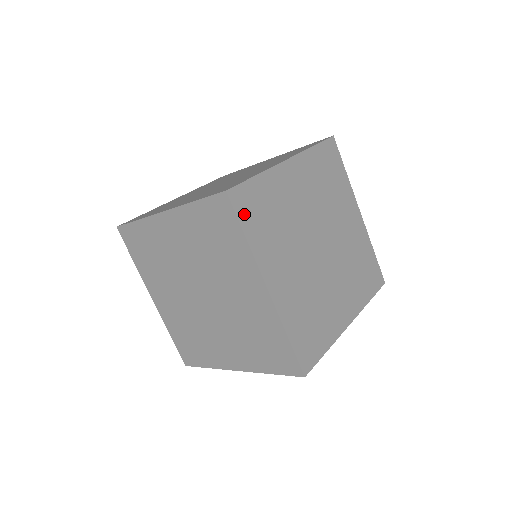
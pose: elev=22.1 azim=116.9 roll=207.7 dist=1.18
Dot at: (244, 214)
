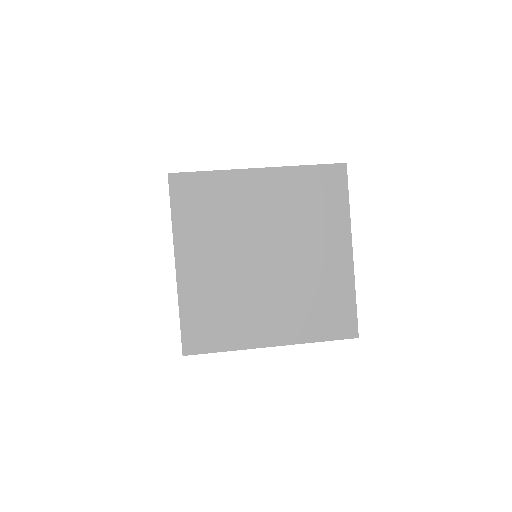
Dot at: (206, 345)
